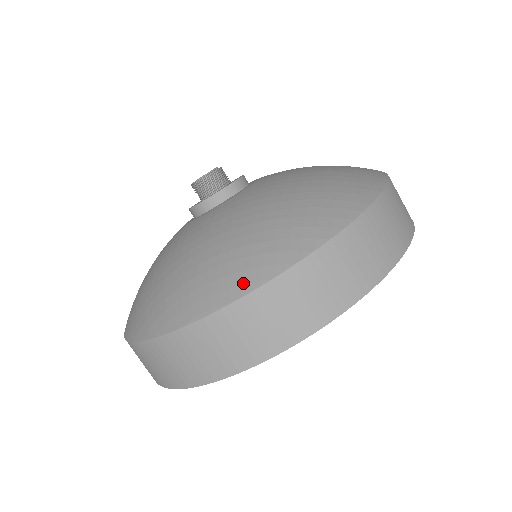
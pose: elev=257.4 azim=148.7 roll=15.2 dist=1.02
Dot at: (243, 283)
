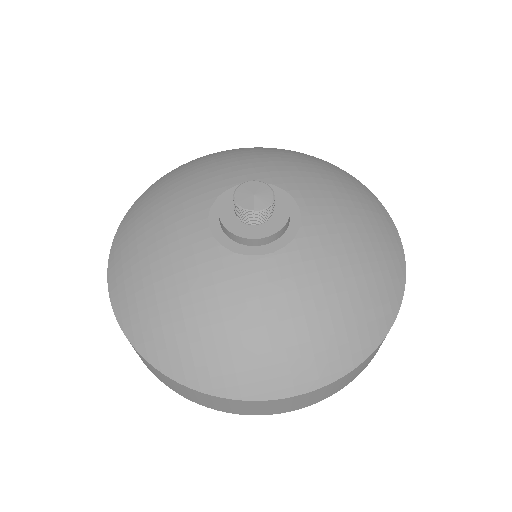
Dot at: (121, 313)
